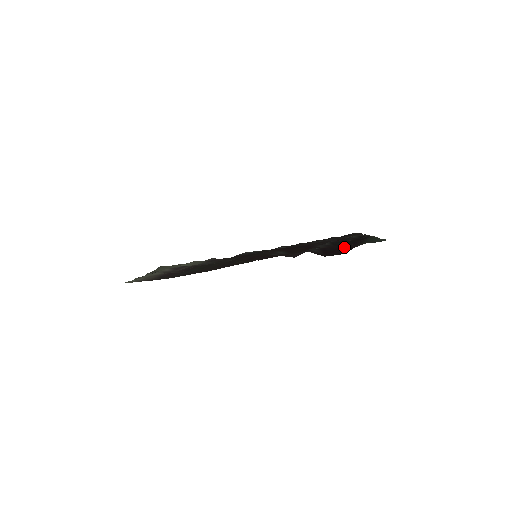
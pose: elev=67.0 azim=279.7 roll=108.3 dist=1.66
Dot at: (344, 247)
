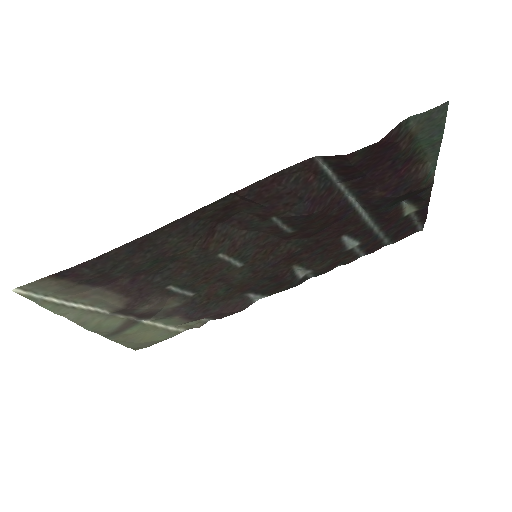
Dot at: (383, 163)
